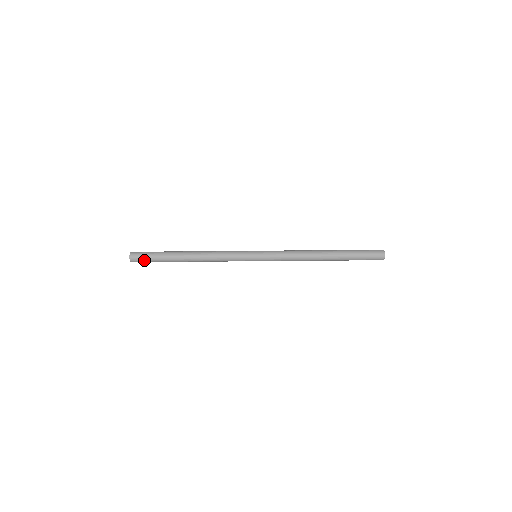
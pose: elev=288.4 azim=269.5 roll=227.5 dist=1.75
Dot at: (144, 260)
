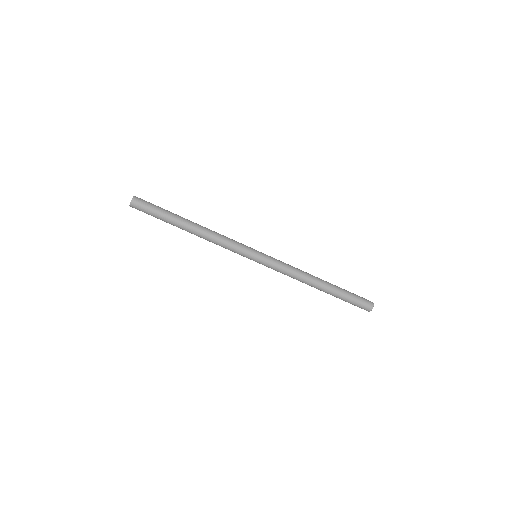
Dot at: (145, 210)
